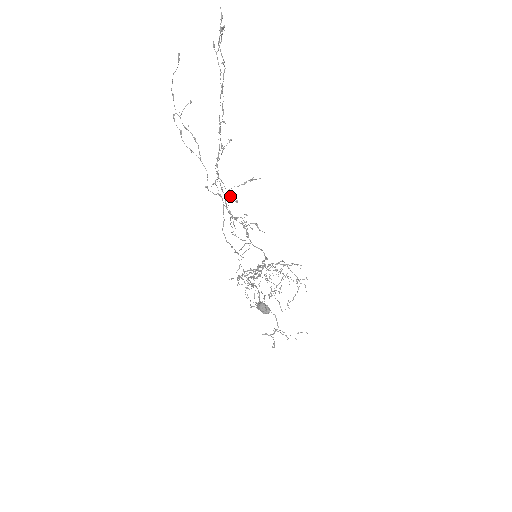
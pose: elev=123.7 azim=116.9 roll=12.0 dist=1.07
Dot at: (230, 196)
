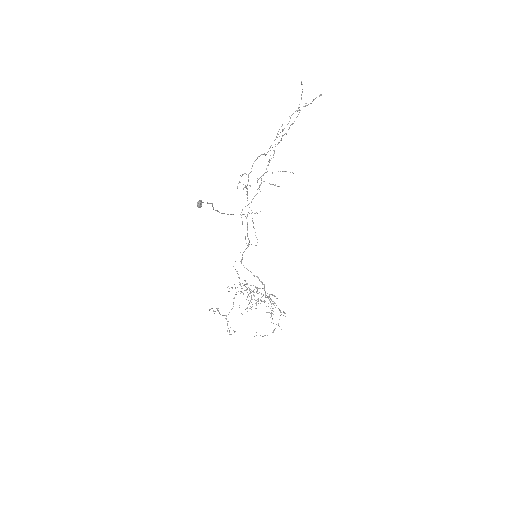
Dot at: occluded
